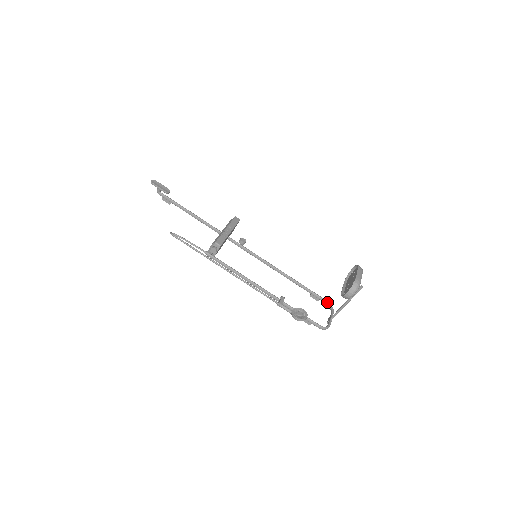
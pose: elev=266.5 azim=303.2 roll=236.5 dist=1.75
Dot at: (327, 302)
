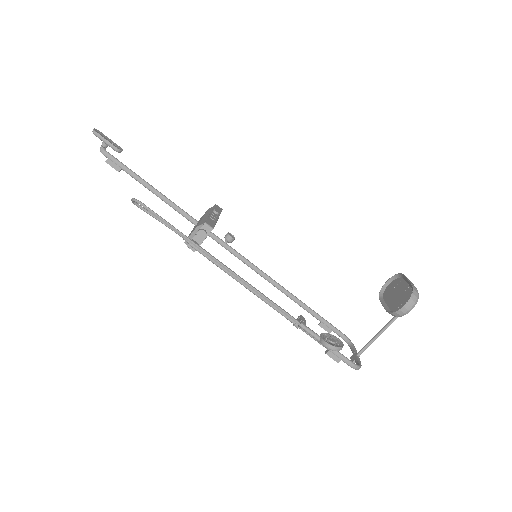
Dot at: (343, 334)
